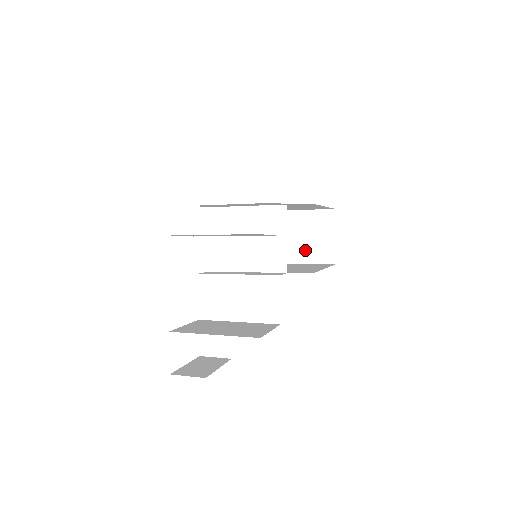
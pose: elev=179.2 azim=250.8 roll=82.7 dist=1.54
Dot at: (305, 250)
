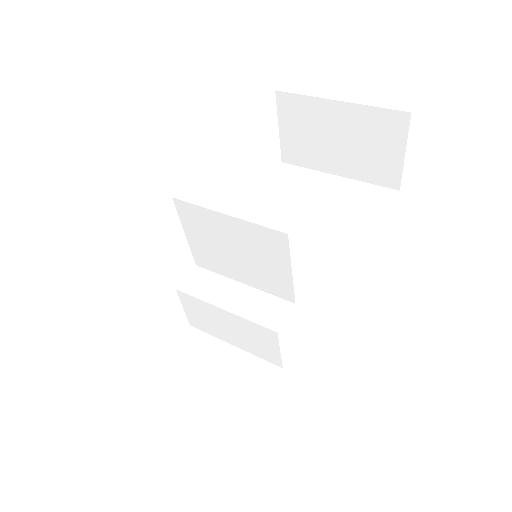
Dot at: (355, 162)
